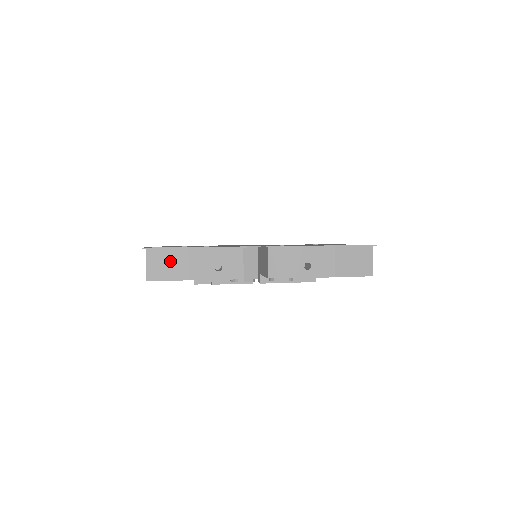
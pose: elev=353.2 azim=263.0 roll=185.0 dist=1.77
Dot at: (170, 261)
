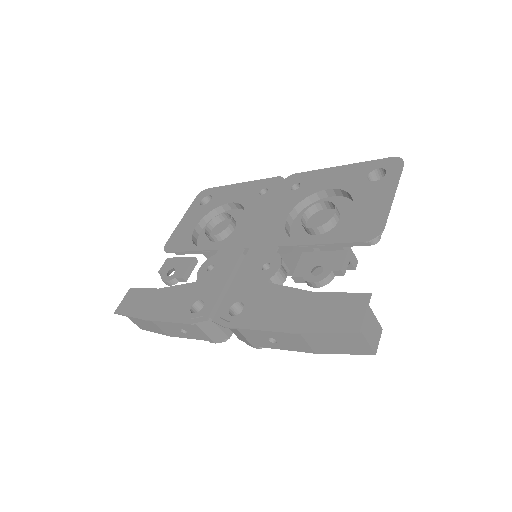
Dot at: (143, 321)
